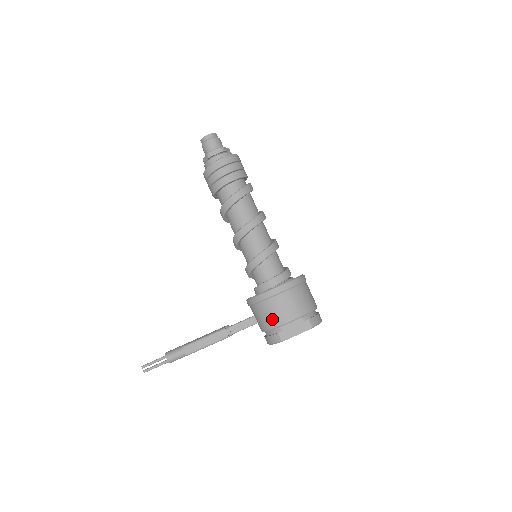
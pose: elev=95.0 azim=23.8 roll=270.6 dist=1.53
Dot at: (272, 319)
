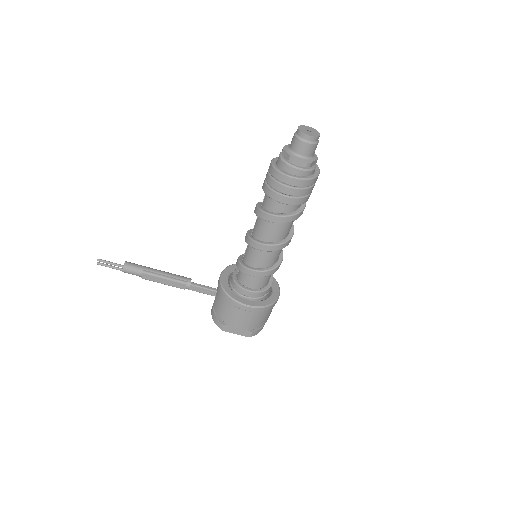
Dot at: (226, 316)
